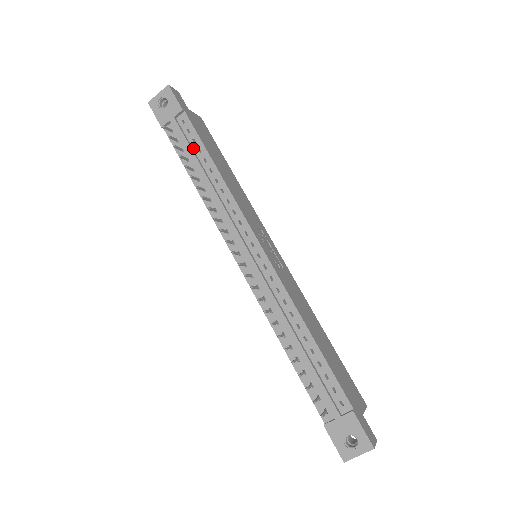
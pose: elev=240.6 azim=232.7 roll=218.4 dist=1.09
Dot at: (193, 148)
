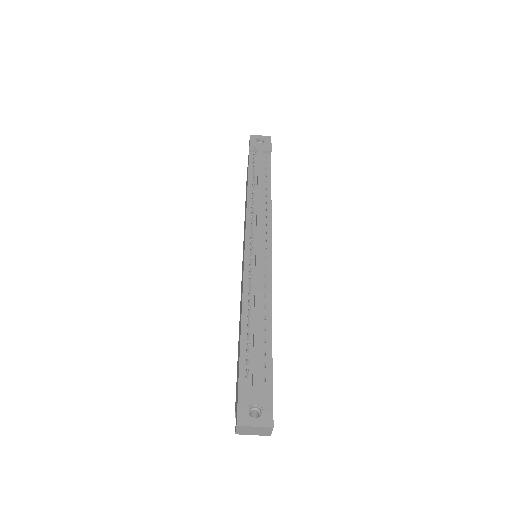
Dot at: (262, 172)
